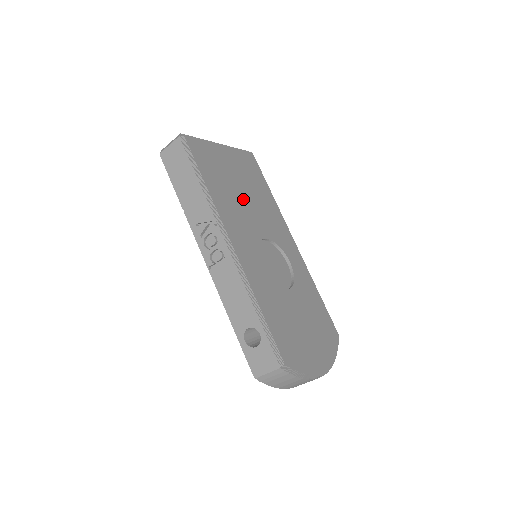
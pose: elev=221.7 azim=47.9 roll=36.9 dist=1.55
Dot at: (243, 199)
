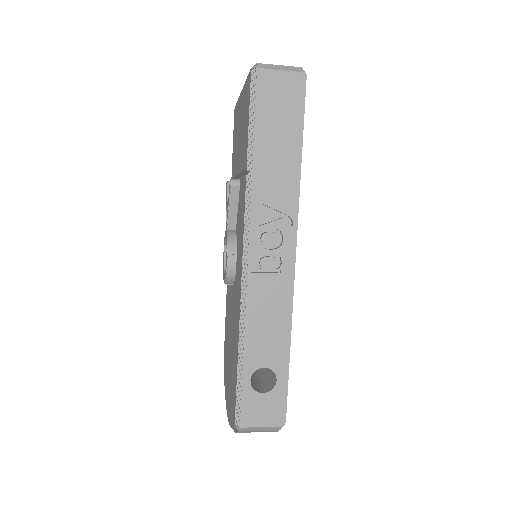
Dot at: occluded
